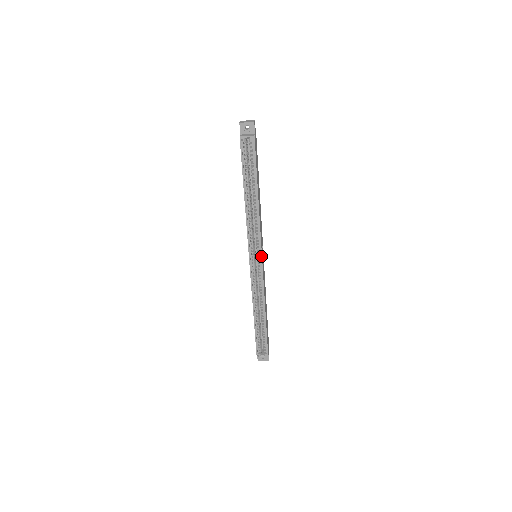
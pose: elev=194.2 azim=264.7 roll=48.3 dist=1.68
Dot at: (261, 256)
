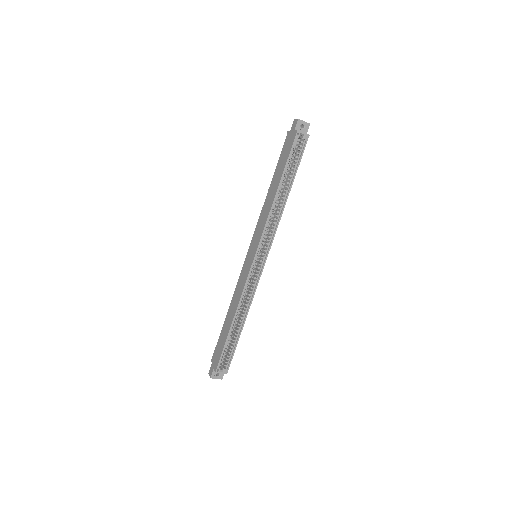
Dot at: (267, 255)
